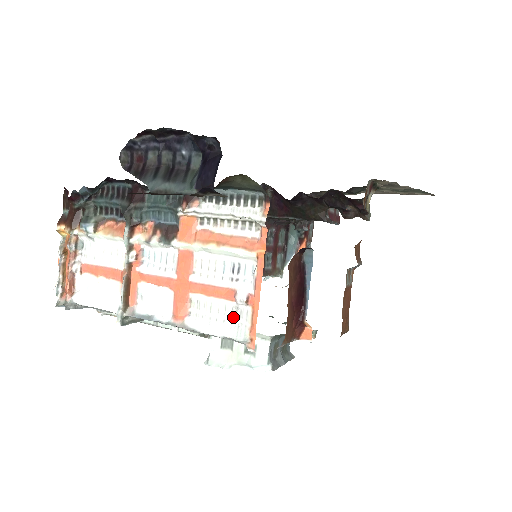
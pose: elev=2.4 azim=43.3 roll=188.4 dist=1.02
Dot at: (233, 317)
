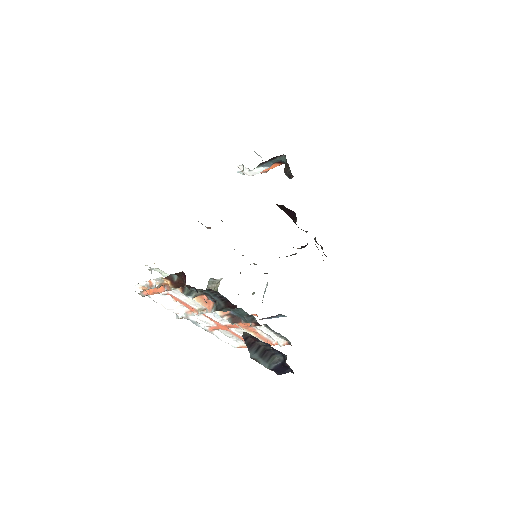
Dot at: (237, 340)
